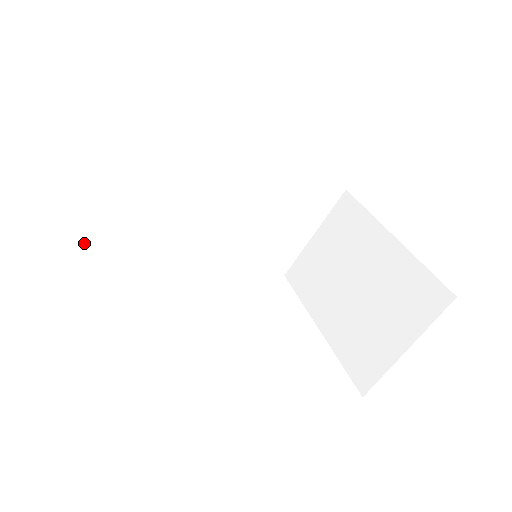
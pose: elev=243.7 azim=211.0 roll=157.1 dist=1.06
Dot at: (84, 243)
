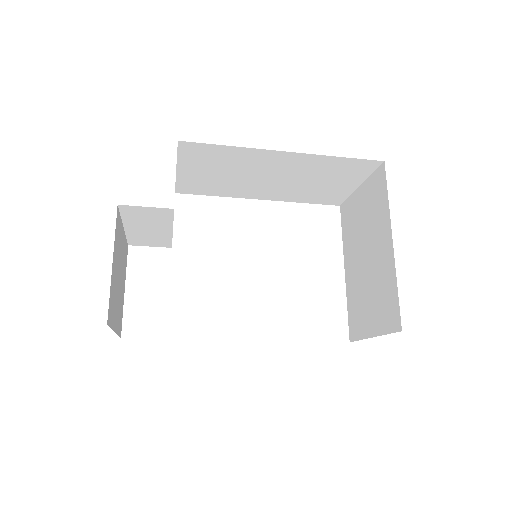
Dot at: (140, 241)
